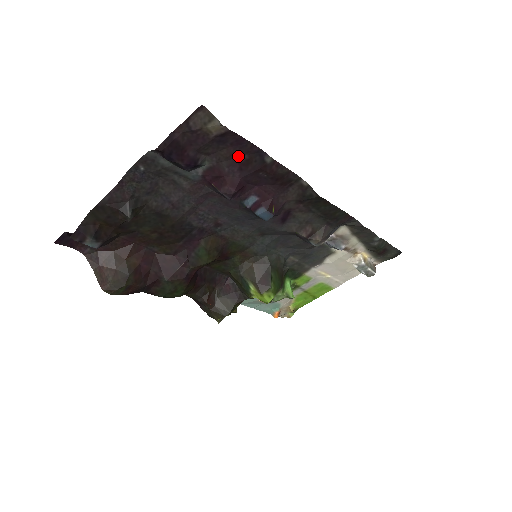
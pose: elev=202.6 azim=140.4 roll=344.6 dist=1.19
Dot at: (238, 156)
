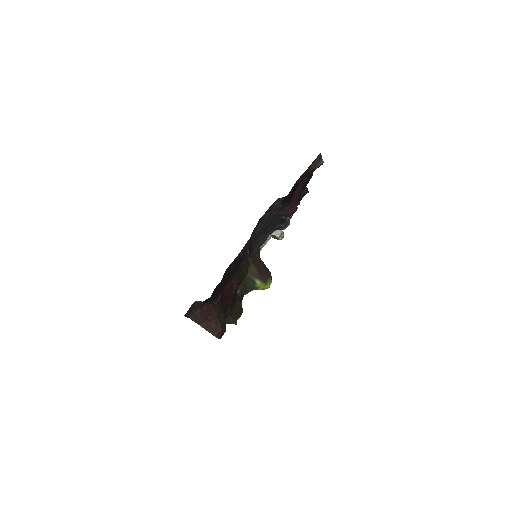
Dot at: (305, 181)
